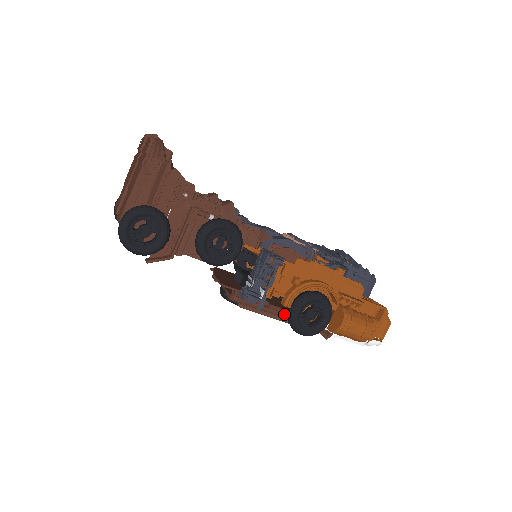
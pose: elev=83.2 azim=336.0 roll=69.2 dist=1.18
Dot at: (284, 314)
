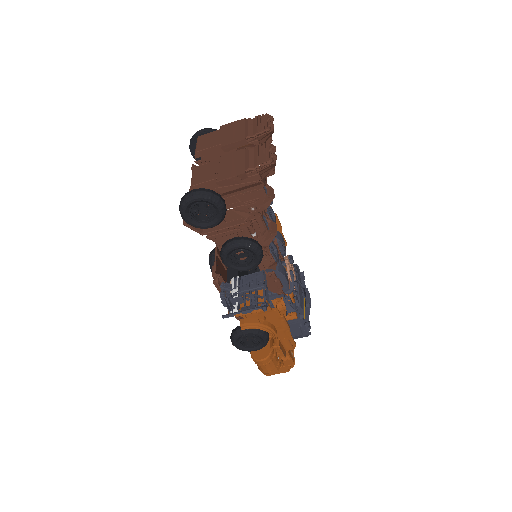
Dot at: occluded
